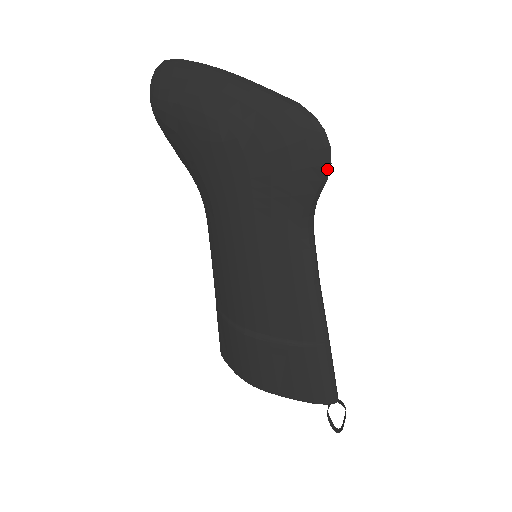
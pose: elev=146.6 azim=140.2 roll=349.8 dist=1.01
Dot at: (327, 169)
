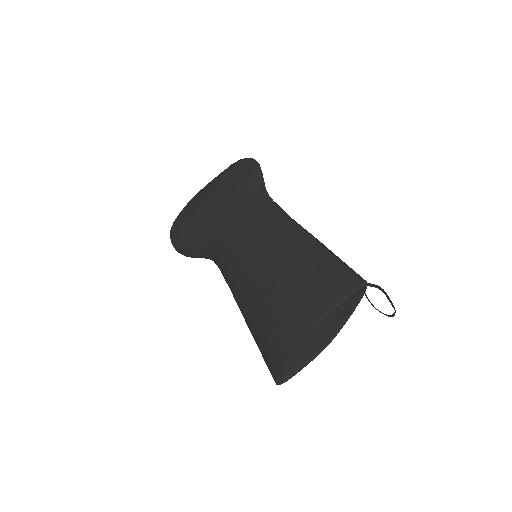
Dot at: (258, 166)
